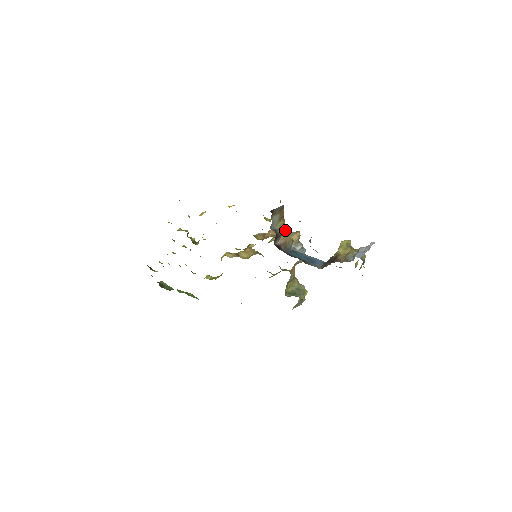
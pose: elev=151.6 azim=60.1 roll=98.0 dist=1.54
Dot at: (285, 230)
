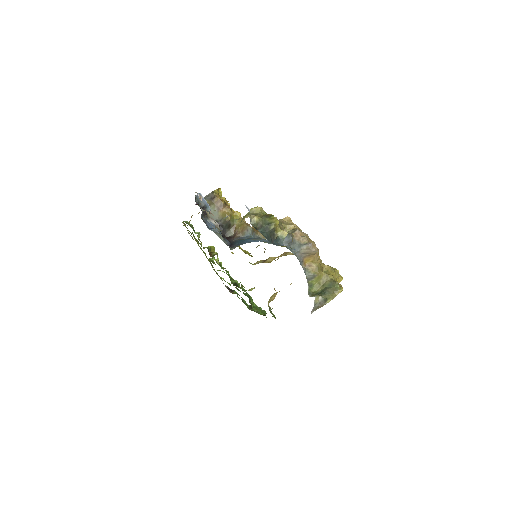
Dot at: occluded
